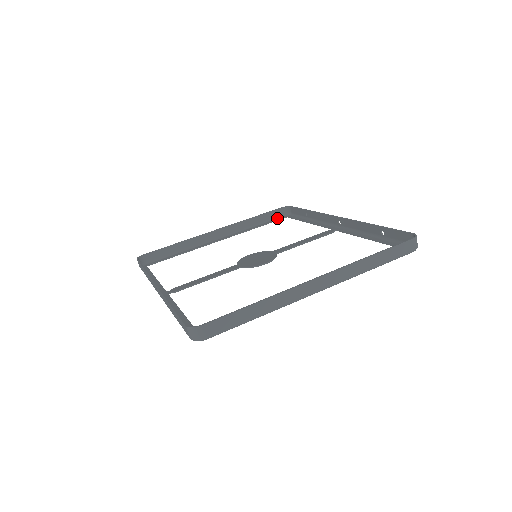
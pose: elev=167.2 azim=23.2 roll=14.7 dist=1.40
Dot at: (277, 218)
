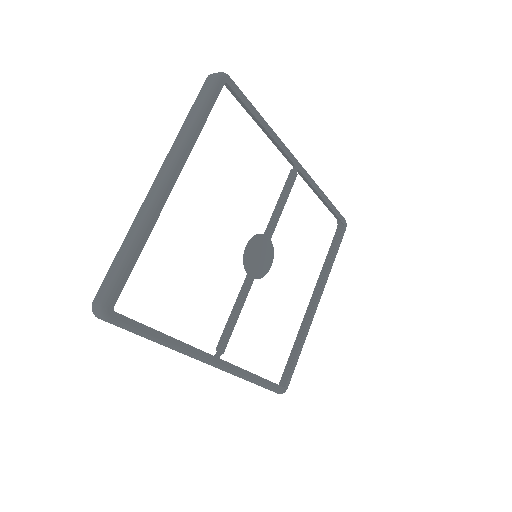
Dot at: (342, 237)
